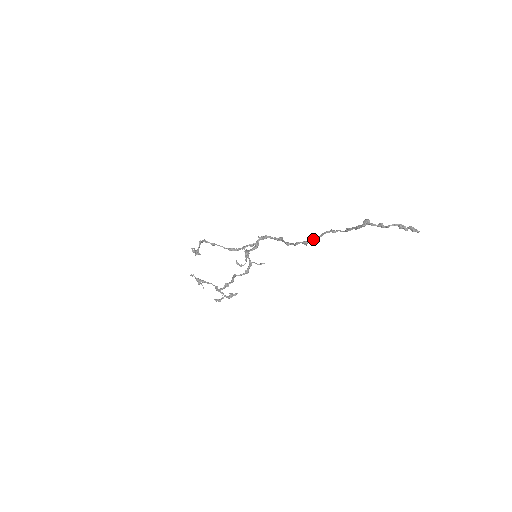
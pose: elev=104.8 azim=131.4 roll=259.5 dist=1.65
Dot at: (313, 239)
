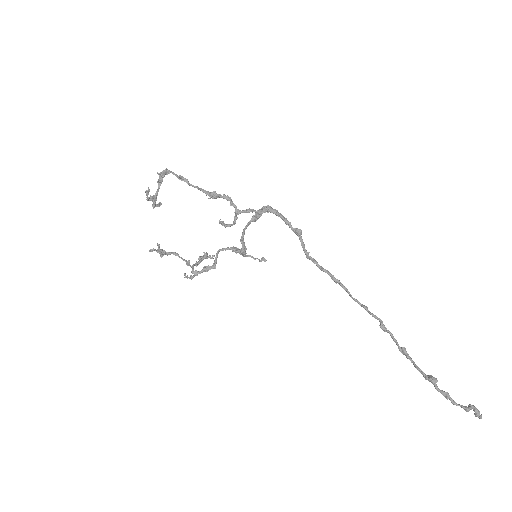
Dot at: (349, 295)
